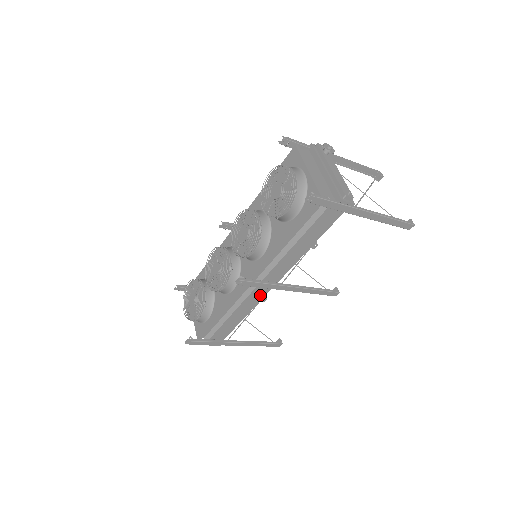
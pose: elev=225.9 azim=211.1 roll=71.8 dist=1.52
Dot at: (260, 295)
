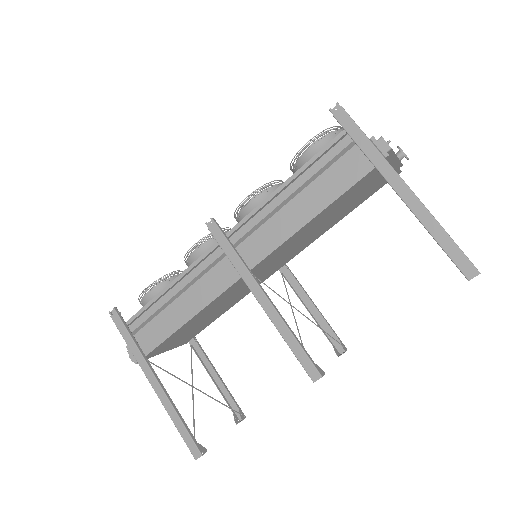
Dot at: (222, 283)
